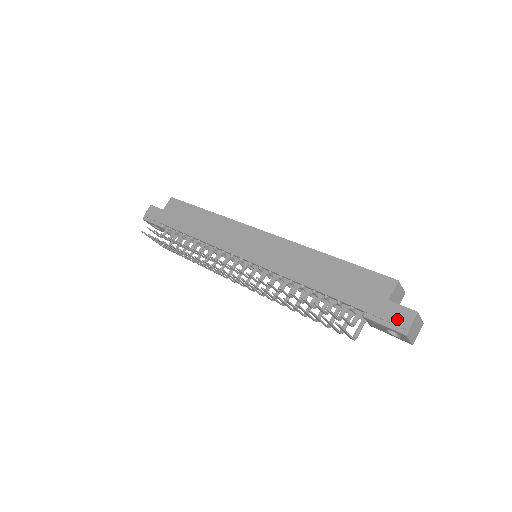
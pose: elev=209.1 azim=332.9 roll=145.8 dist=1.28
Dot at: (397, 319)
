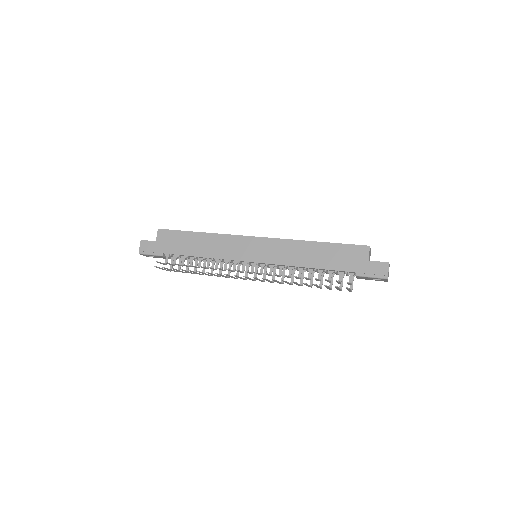
Dot at: (378, 271)
